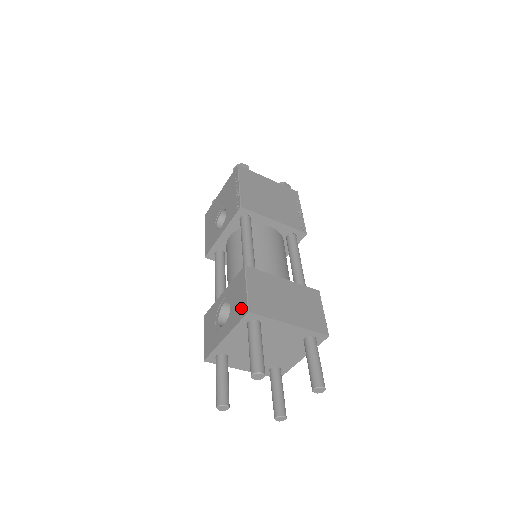
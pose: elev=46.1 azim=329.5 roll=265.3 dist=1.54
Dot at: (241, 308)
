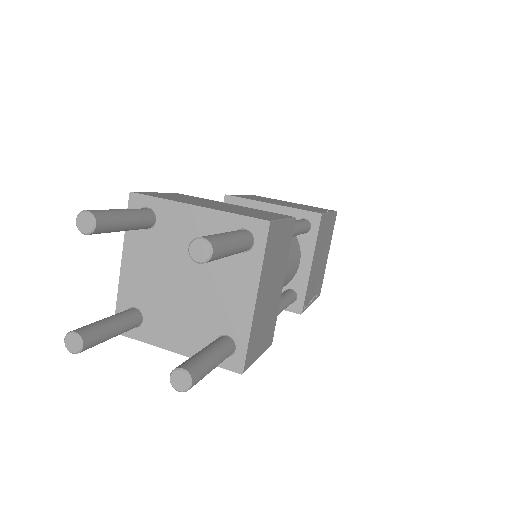
Dot at: occluded
